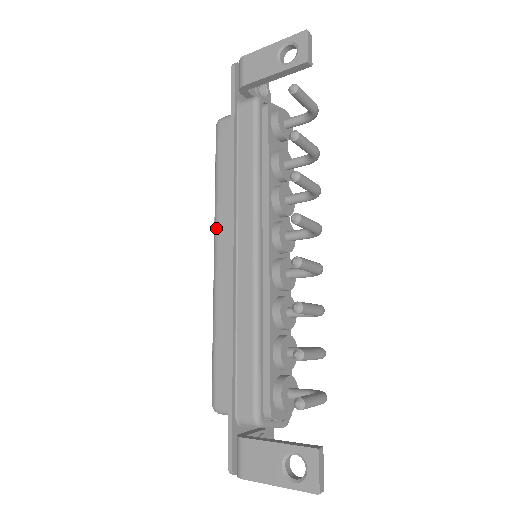
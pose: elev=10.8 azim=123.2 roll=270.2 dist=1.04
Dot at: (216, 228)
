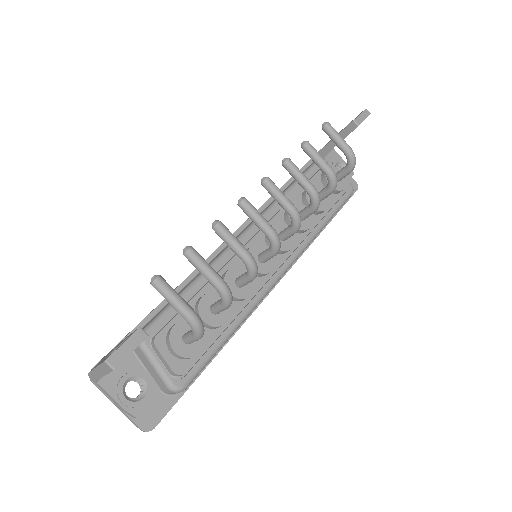
Dot at: occluded
